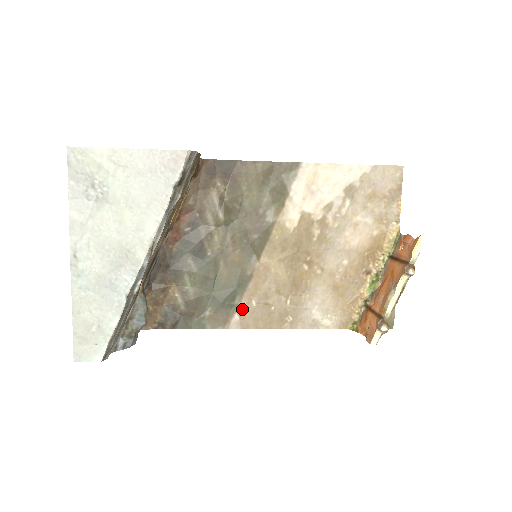
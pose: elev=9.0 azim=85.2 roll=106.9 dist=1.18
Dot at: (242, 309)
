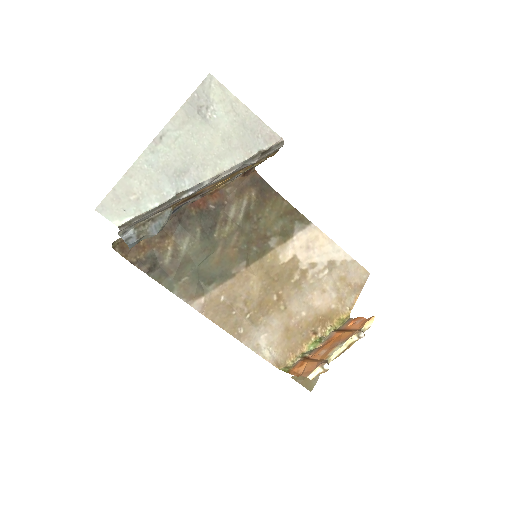
Dot at: (211, 297)
